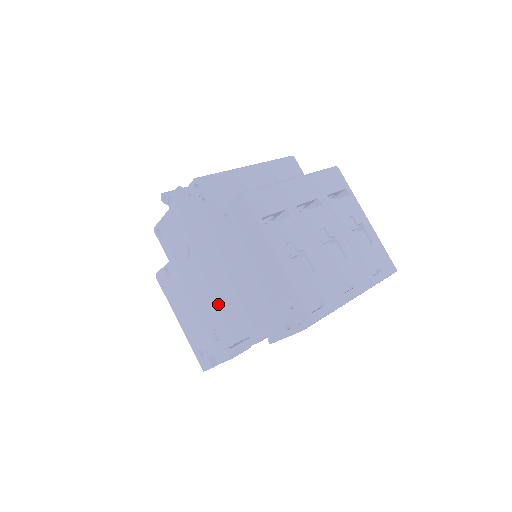
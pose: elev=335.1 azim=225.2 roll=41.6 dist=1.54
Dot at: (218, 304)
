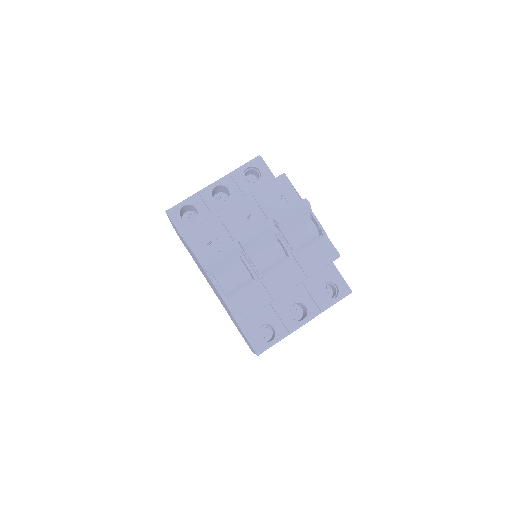
Dot at: occluded
